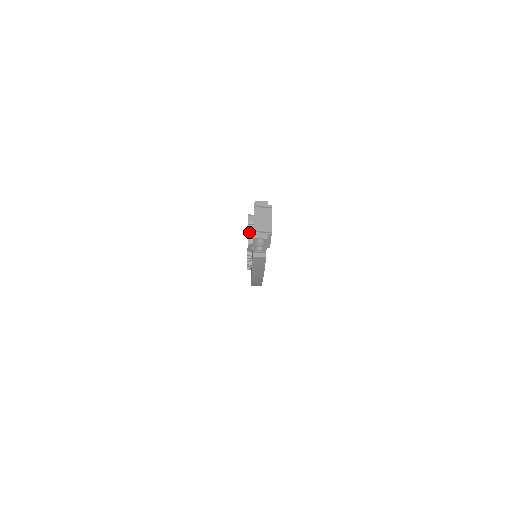
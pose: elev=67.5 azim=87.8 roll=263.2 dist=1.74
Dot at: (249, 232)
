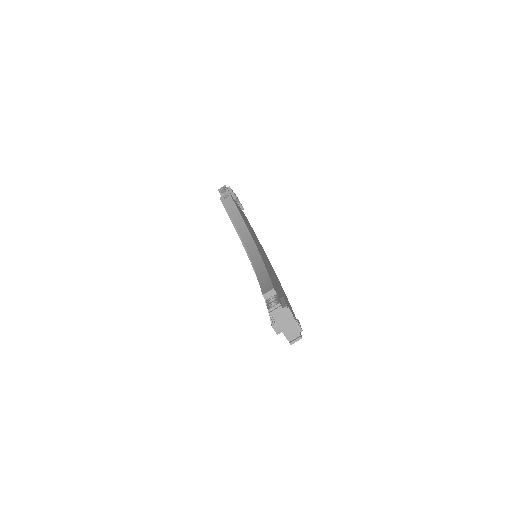
Dot at: occluded
